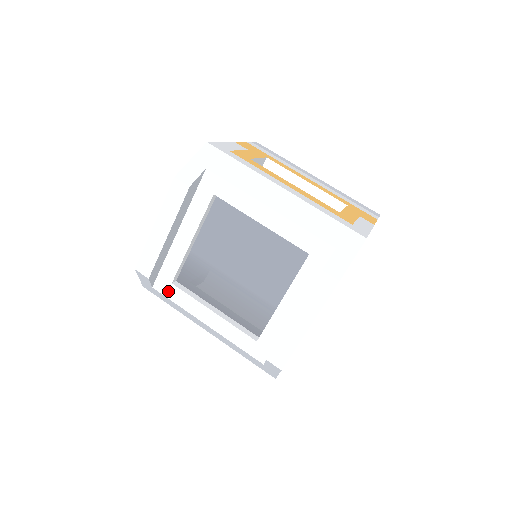
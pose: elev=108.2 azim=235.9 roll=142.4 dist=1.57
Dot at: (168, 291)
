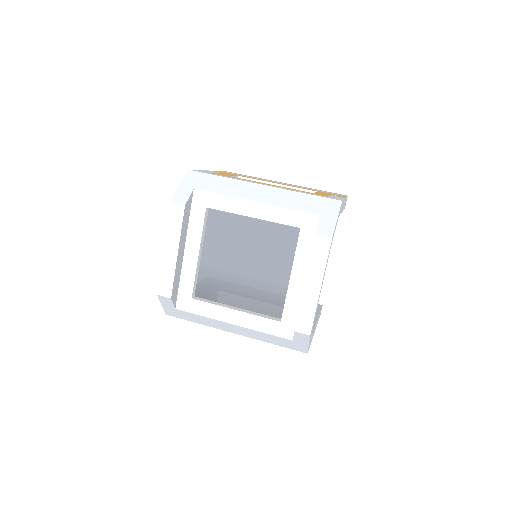
Dot at: (190, 307)
